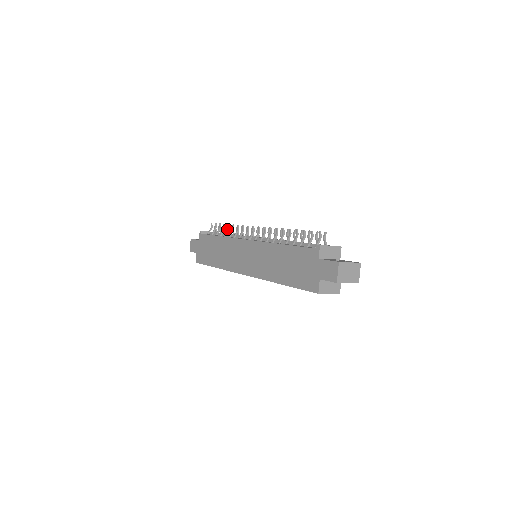
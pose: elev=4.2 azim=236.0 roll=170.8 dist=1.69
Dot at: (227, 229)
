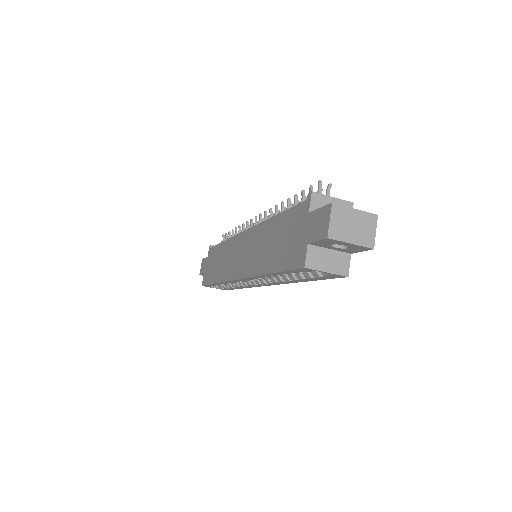
Dot at: (234, 234)
